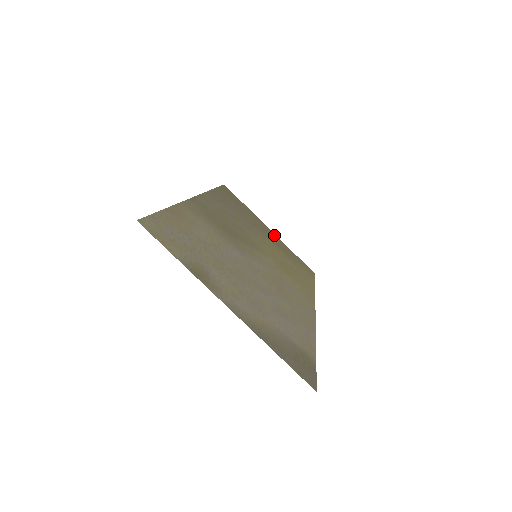
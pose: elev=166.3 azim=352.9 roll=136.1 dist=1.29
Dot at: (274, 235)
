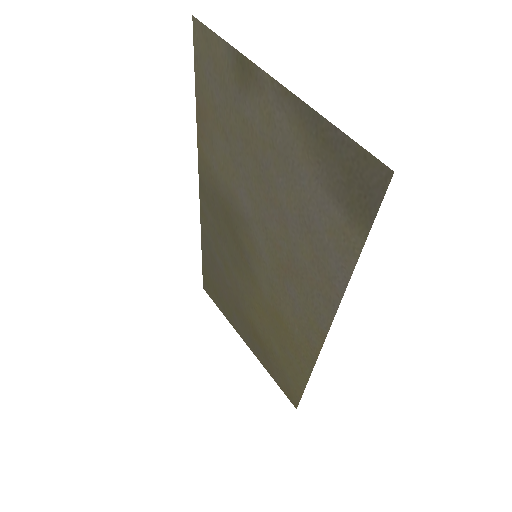
Dot at: (251, 346)
